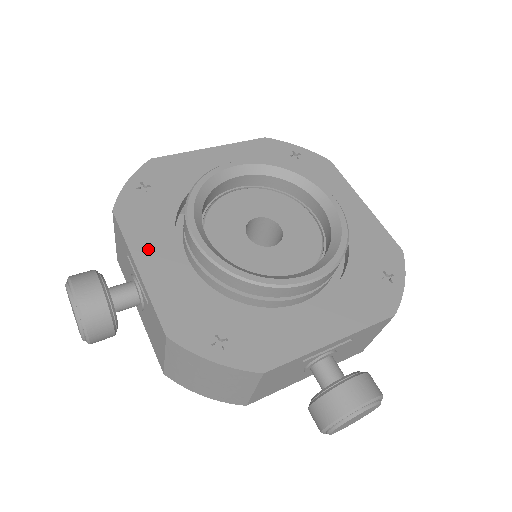
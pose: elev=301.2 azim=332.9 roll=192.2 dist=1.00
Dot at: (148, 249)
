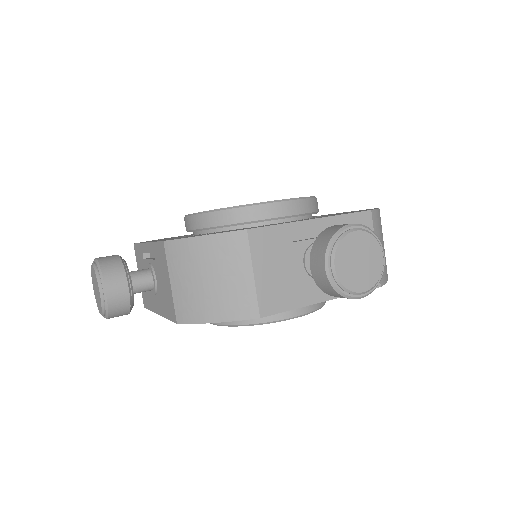
Dot at: (157, 240)
